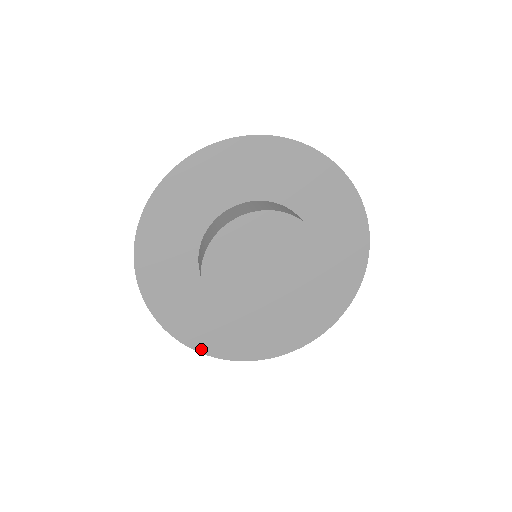
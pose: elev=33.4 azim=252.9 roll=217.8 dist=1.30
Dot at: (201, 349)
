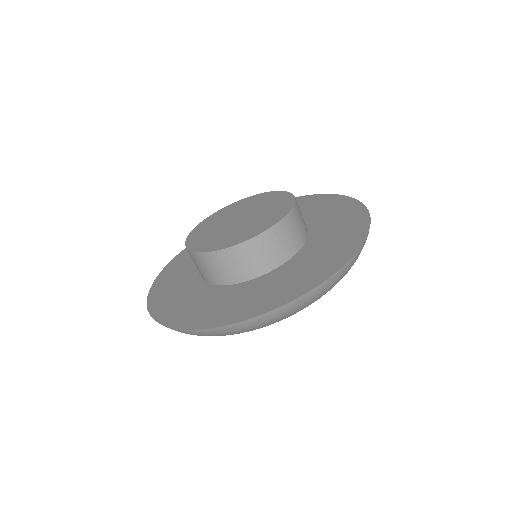
Dot at: (229, 322)
